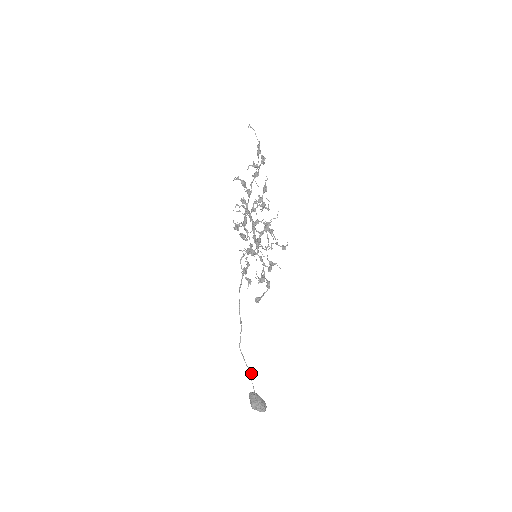
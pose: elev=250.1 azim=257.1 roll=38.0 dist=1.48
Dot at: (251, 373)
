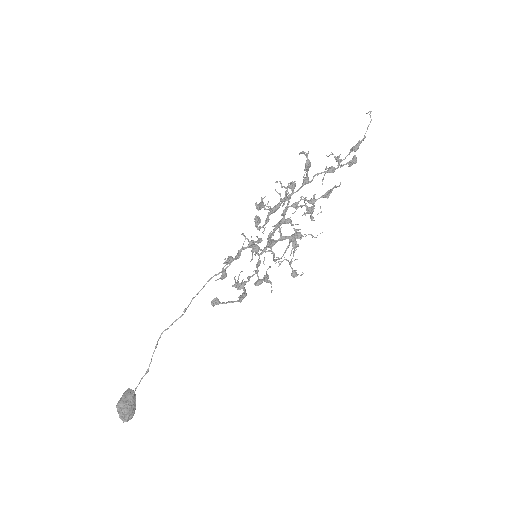
Dot at: occluded
